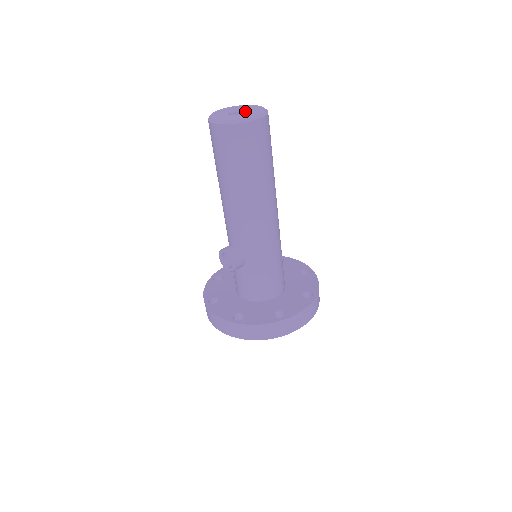
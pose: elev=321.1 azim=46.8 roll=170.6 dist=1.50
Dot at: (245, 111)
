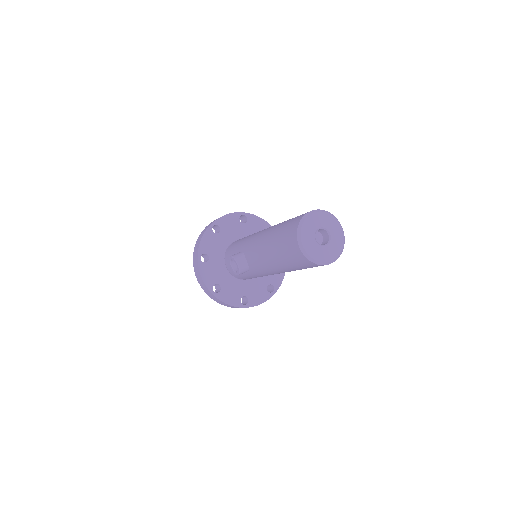
Dot at: (329, 236)
